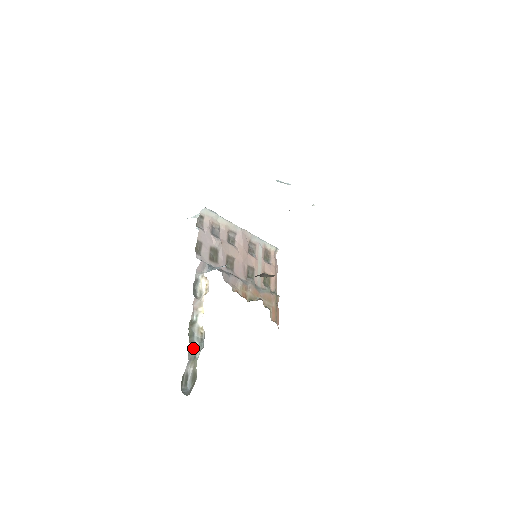
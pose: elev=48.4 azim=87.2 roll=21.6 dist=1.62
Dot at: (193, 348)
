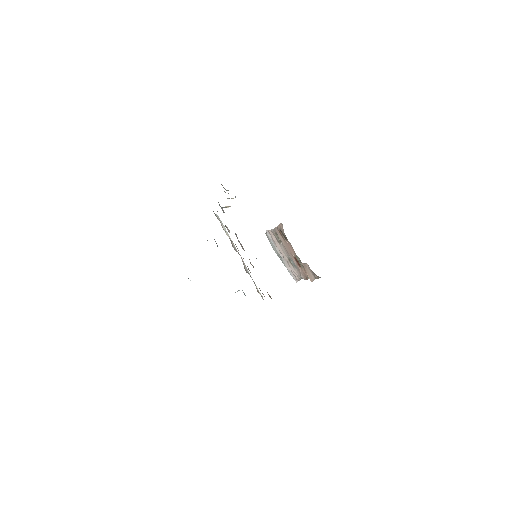
Dot at: occluded
